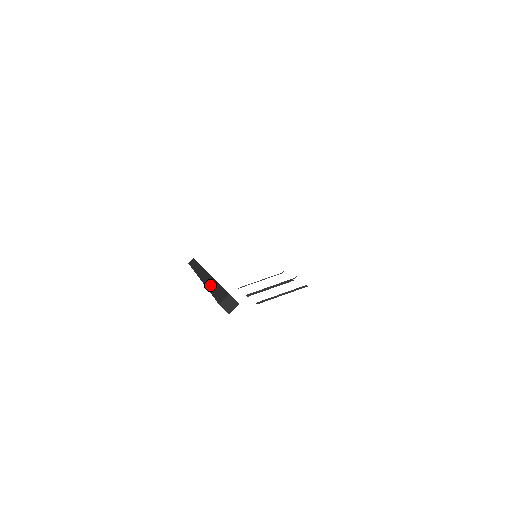
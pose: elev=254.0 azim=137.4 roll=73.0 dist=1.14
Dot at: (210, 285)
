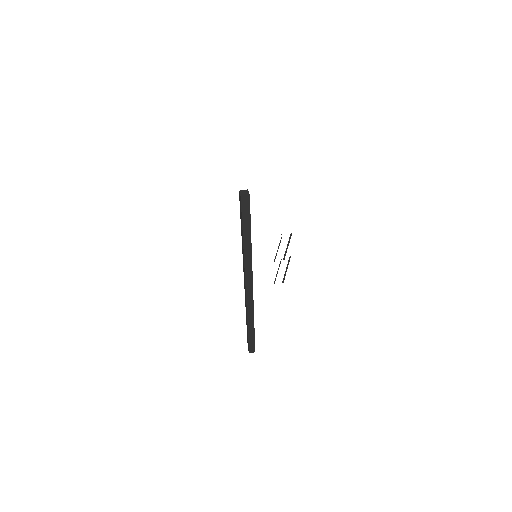
Dot at: (242, 243)
